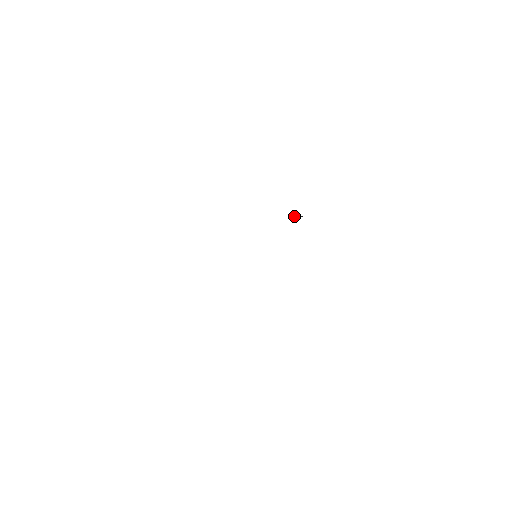
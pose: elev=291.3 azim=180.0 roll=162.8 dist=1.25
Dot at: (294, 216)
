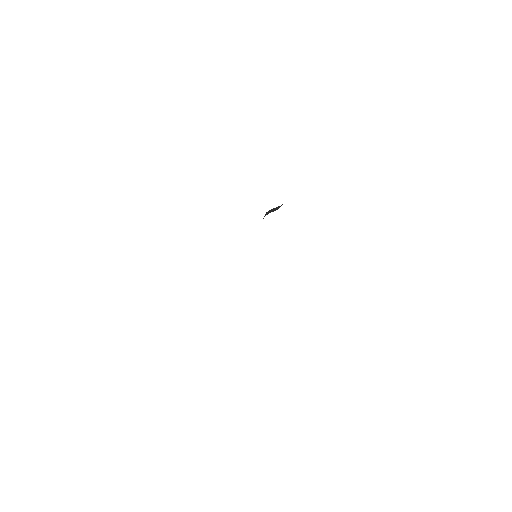
Dot at: (274, 210)
